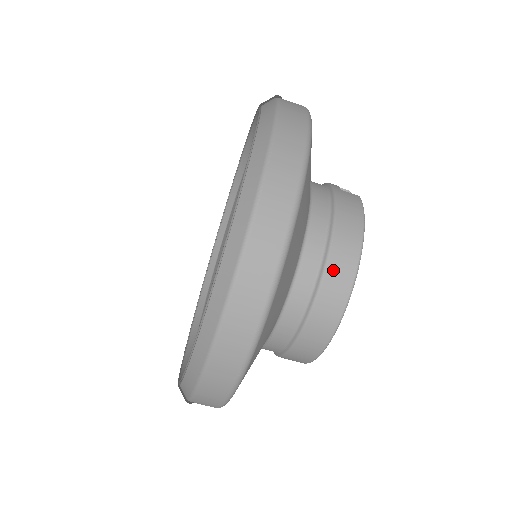
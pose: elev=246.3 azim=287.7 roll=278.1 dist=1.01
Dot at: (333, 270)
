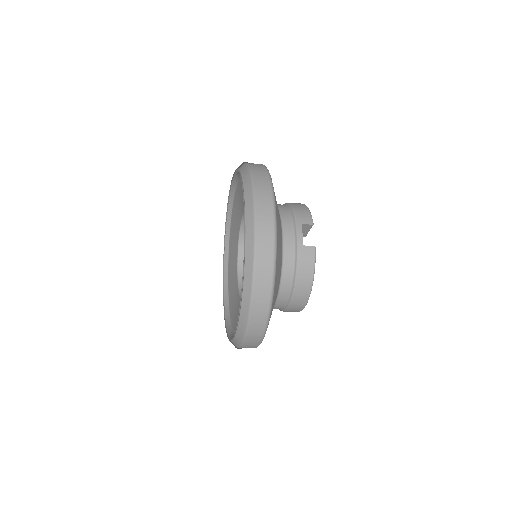
Dot at: (295, 301)
